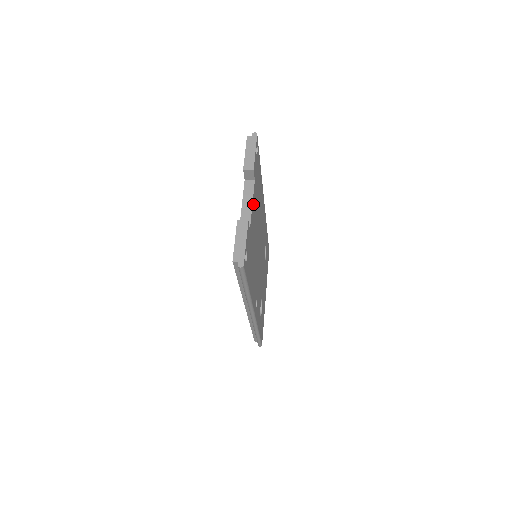
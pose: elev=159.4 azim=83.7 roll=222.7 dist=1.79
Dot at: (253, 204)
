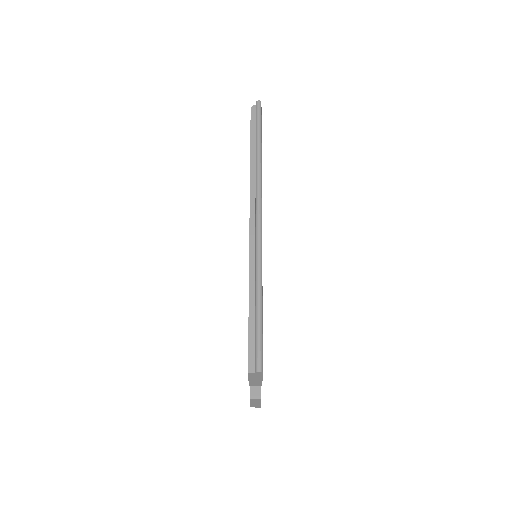
Dot at: occluded
